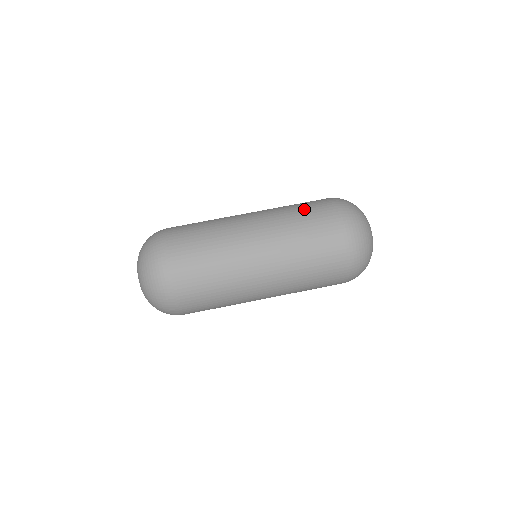
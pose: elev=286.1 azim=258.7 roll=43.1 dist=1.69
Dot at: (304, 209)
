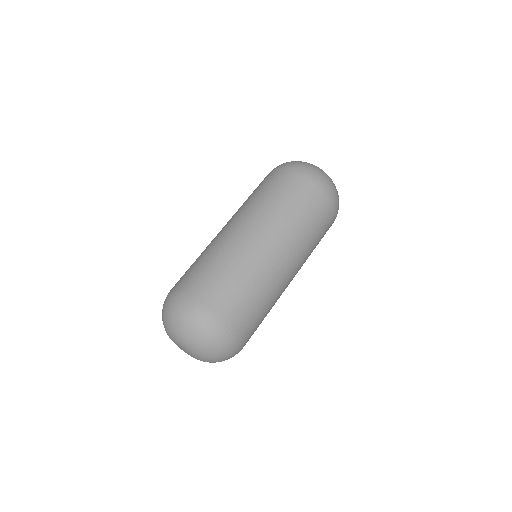
Dot at: (260, 188)
